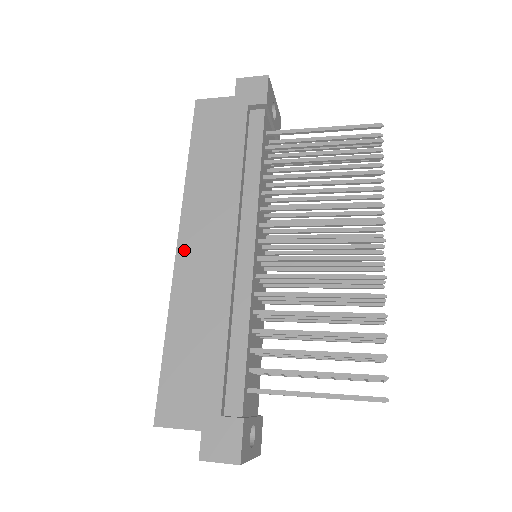
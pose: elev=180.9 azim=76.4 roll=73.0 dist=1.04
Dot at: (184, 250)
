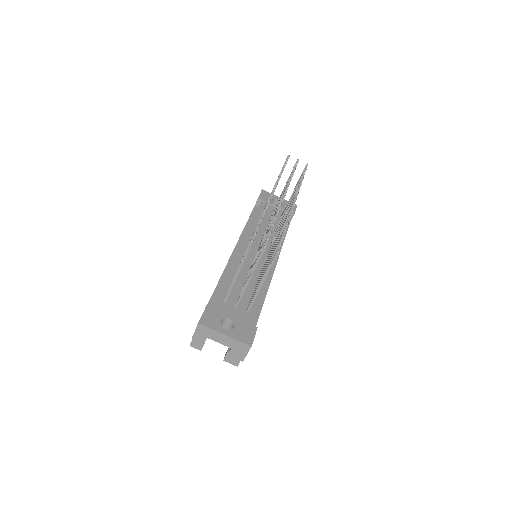
Dot at: occluded
